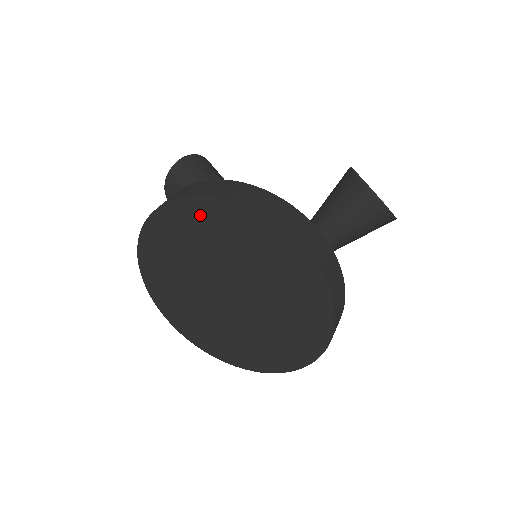
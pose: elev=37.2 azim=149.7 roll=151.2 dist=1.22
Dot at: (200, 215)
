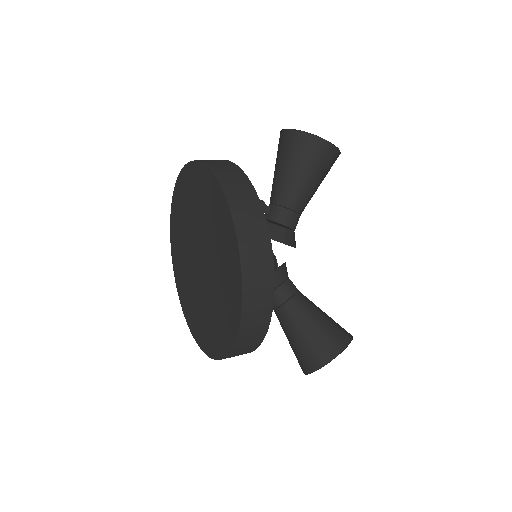
Dot at: (176, 210)
